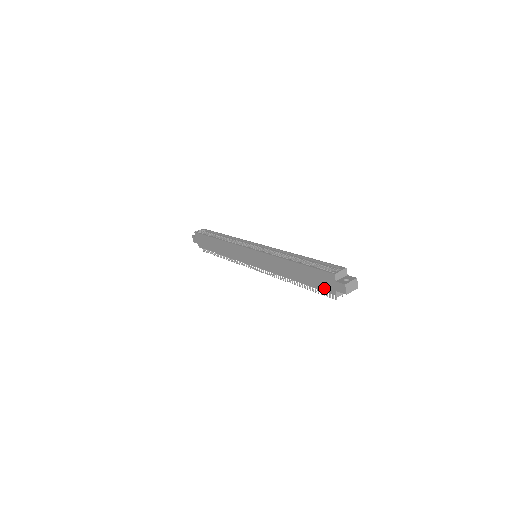
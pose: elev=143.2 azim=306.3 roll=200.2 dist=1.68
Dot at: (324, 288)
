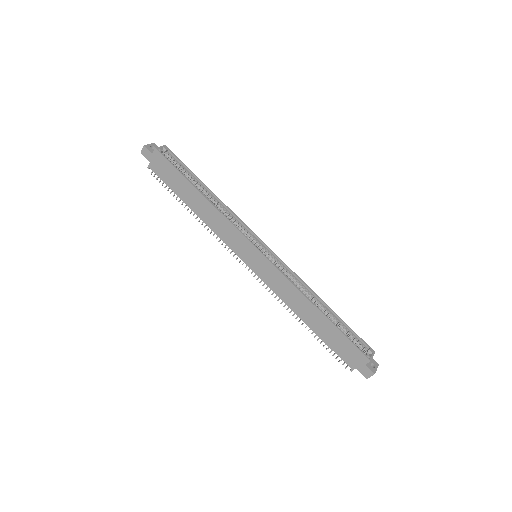
Dot at: (343, 357)
